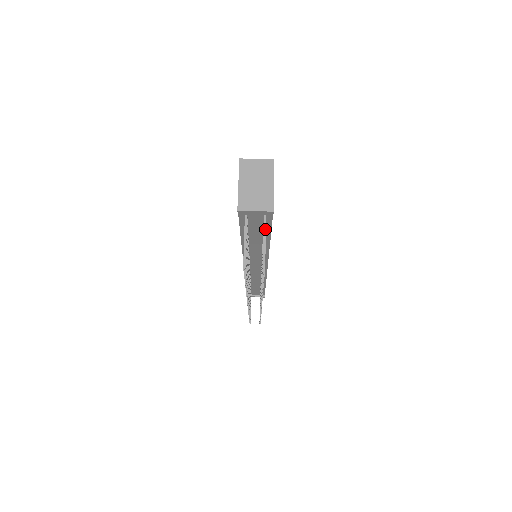
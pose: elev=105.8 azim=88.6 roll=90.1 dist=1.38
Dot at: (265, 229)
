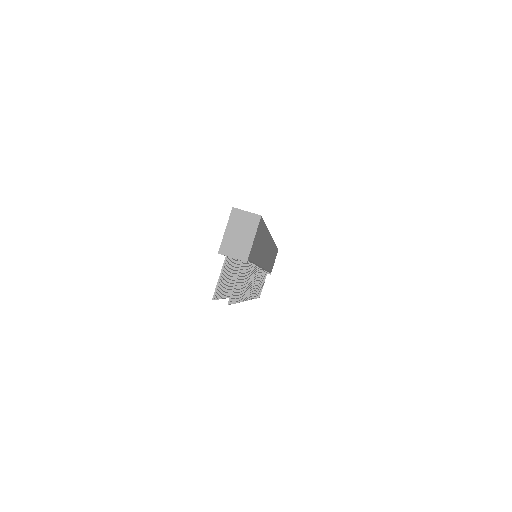
Dot at: (239, 271)
